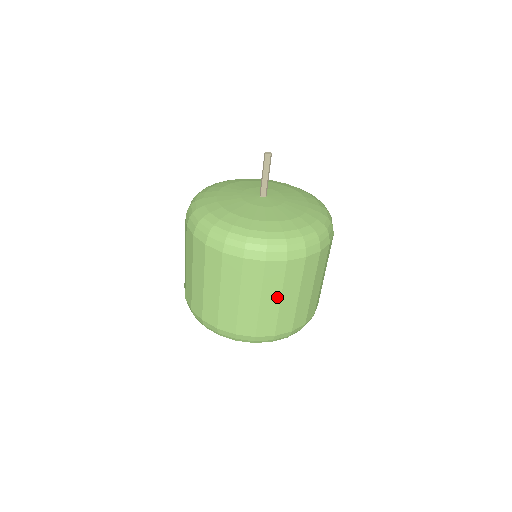
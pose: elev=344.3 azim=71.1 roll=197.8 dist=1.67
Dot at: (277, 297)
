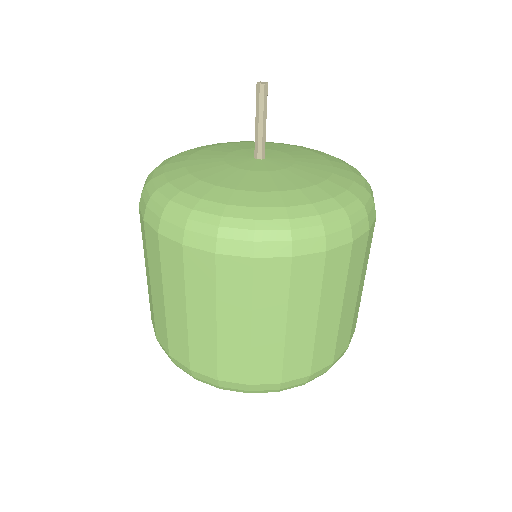
Dot at: (244, 320)
